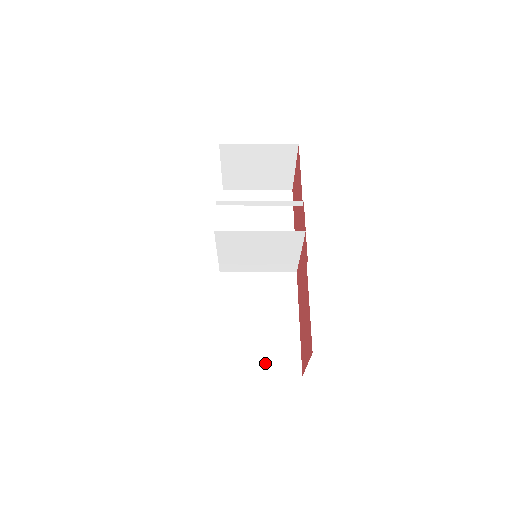
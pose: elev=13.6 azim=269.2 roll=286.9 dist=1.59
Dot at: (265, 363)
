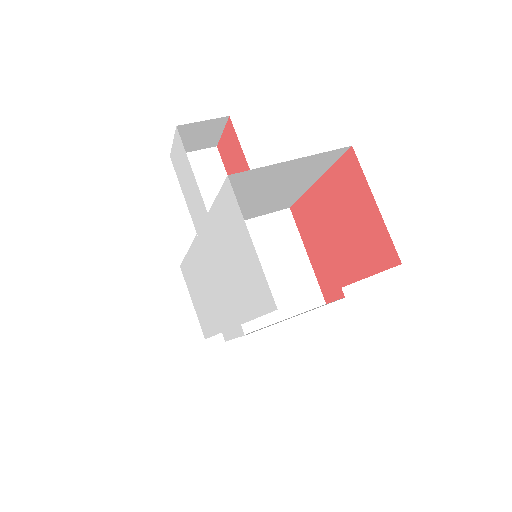
Dot at: occluded
